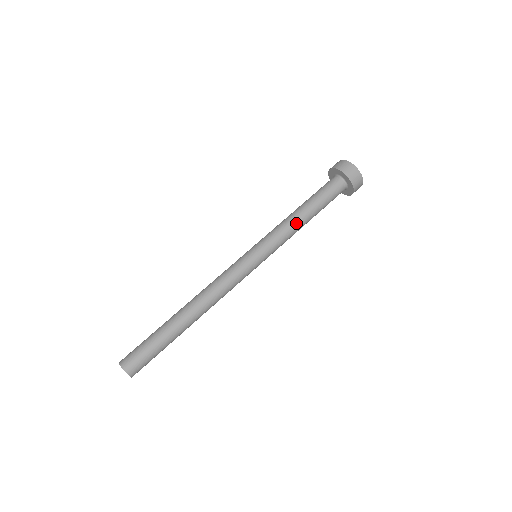
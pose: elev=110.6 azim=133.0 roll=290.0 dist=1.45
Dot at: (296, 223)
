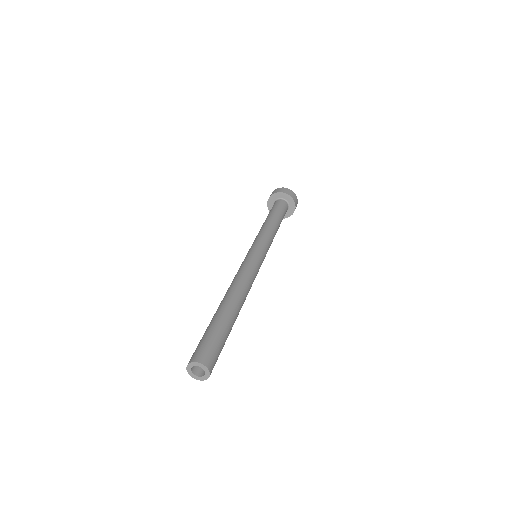
Dot at: (273, 228)
